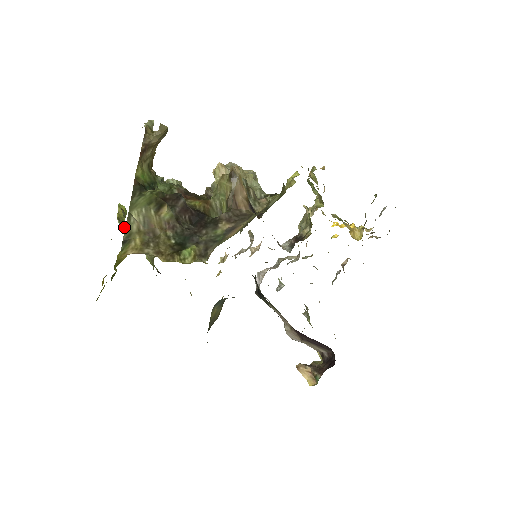
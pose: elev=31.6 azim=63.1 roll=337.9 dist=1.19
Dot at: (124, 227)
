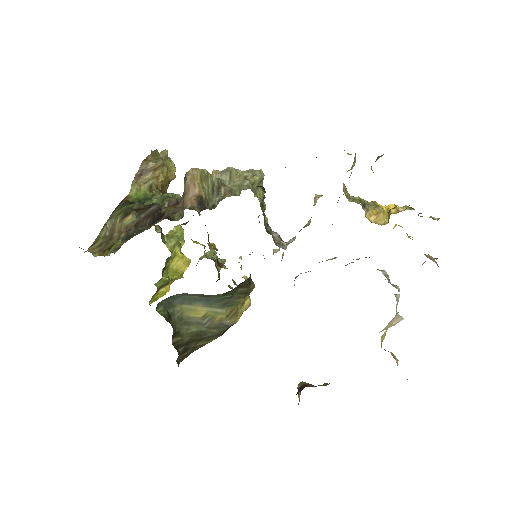
Dot at: (170, 242)
